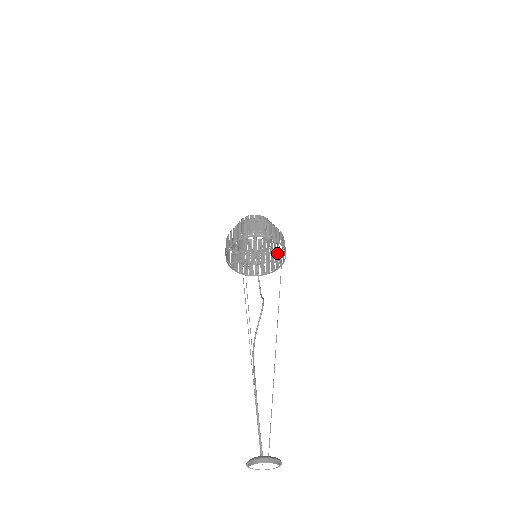
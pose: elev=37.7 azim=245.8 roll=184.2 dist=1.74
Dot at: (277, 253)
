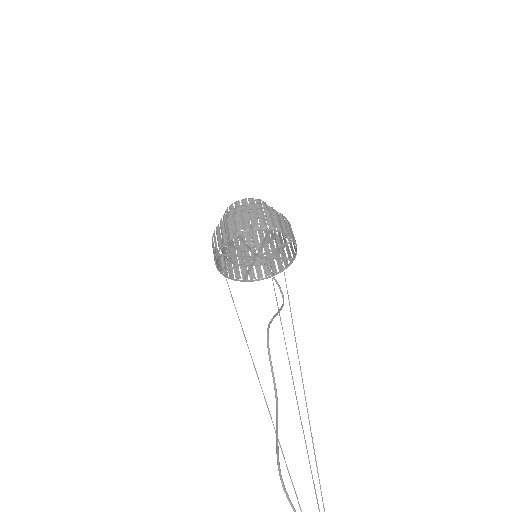
Dot at: occluded
